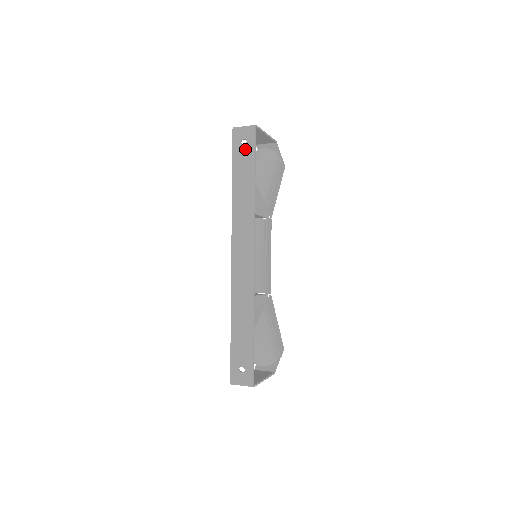
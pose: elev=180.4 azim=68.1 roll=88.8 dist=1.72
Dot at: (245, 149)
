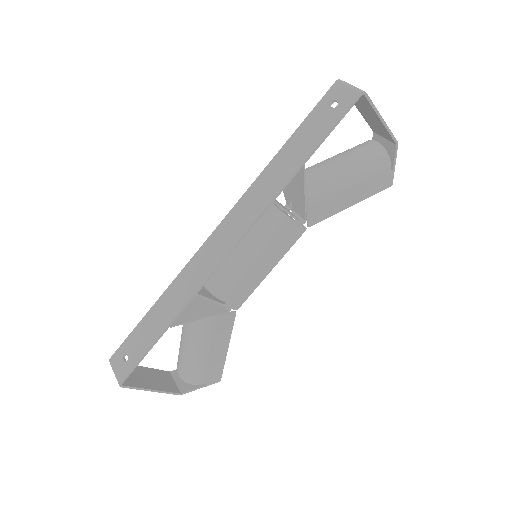
Dot at: (328, 114)
